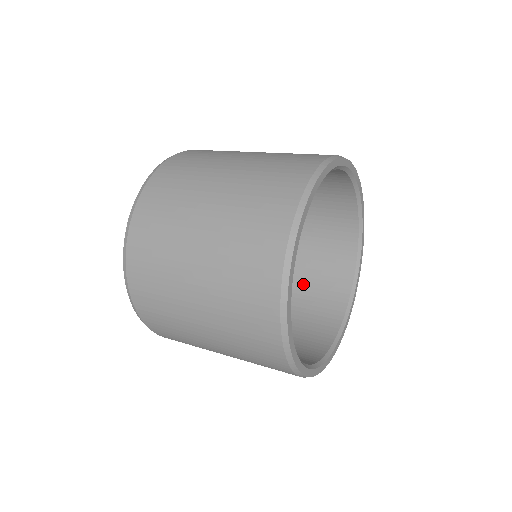
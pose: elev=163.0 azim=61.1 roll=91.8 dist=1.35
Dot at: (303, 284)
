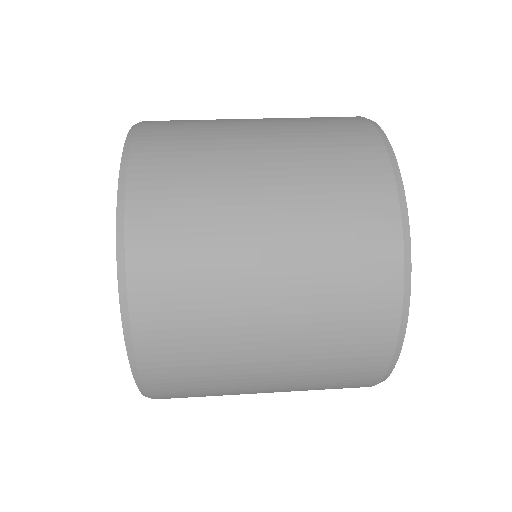
Dot at: occluded
